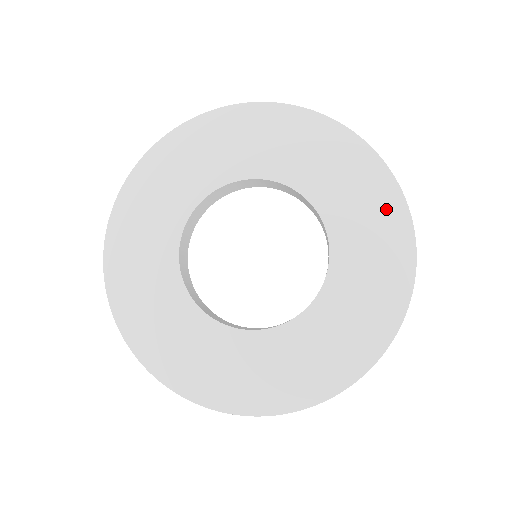
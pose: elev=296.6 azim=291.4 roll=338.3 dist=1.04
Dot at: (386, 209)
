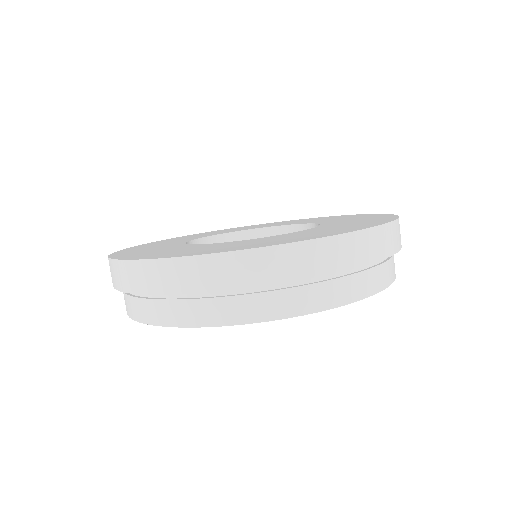
Dot at: occluded
